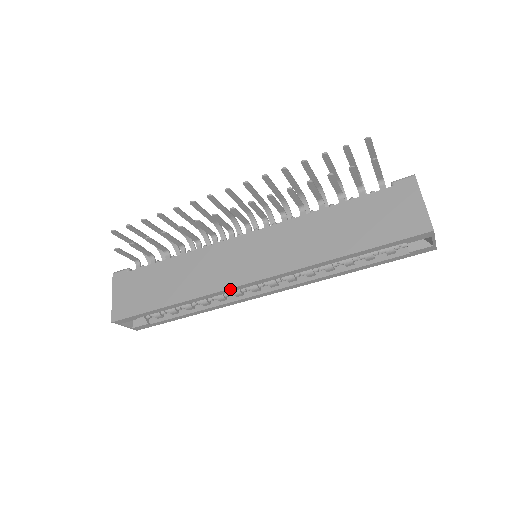
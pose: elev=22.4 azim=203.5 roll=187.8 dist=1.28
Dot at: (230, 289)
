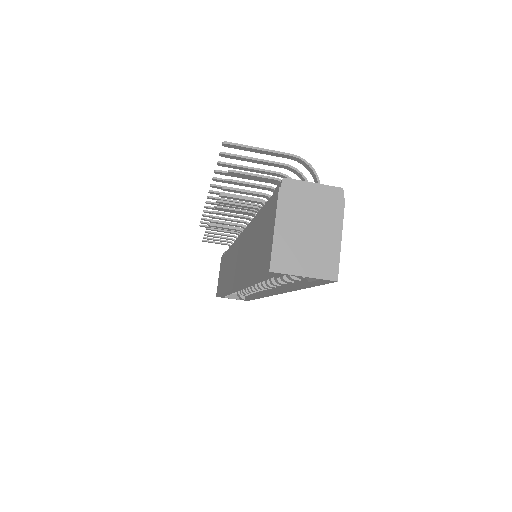
Dot at: (231, 290)
